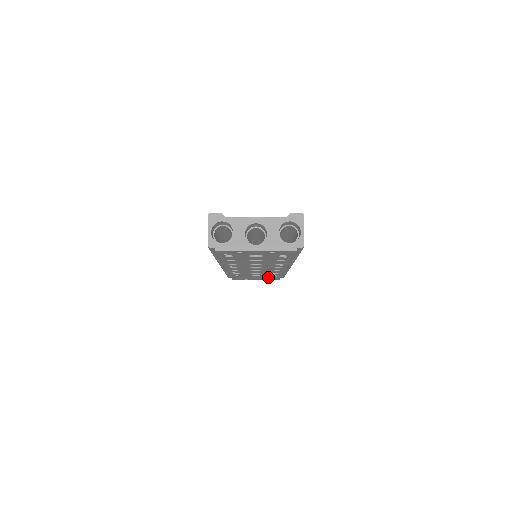
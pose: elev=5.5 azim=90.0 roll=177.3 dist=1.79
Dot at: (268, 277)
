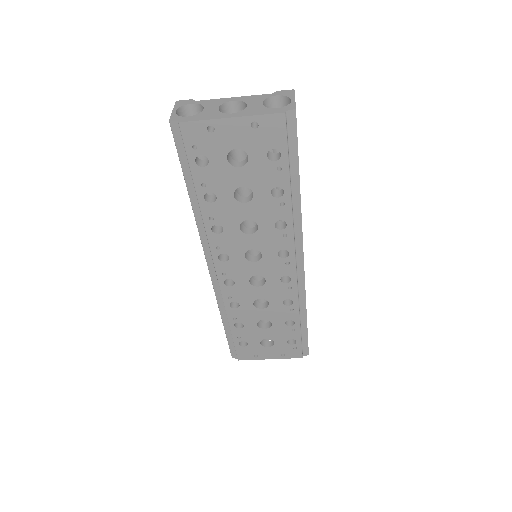
Dot at: (283, 337)
